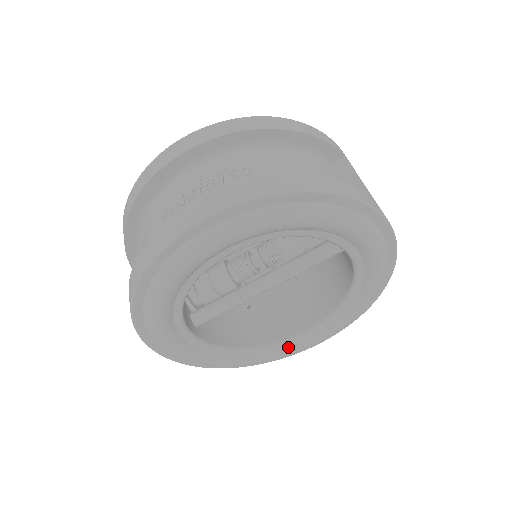
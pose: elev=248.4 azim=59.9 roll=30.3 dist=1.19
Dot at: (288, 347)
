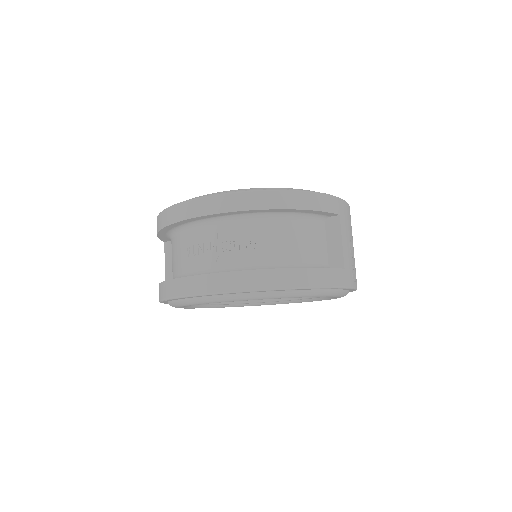
Dot at: (269, 303)
